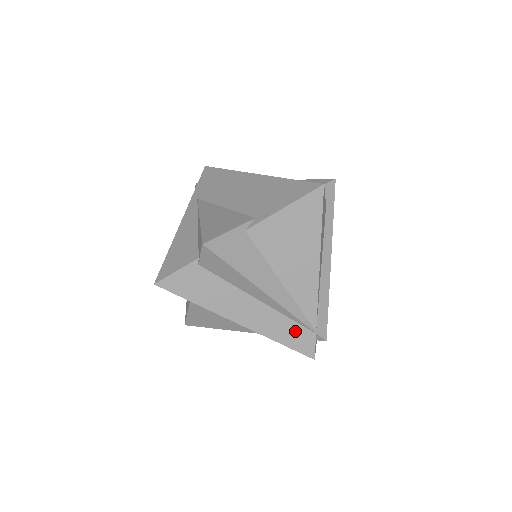
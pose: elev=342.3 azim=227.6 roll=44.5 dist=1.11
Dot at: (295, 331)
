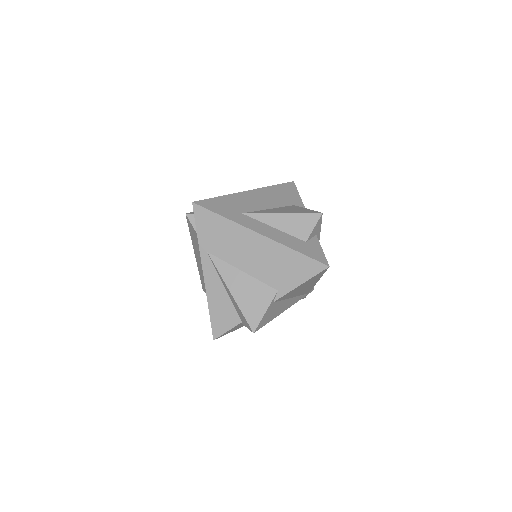
Dot at: occluded
